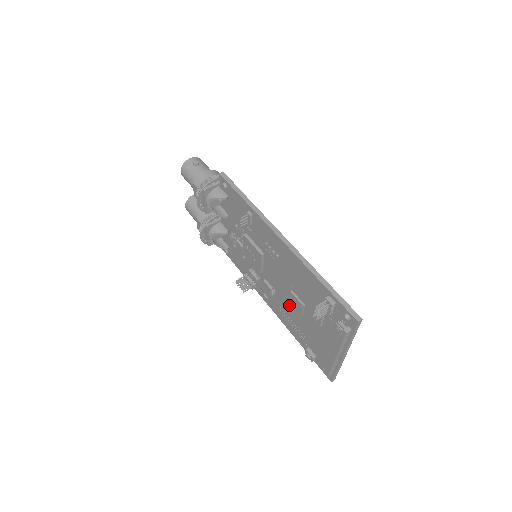
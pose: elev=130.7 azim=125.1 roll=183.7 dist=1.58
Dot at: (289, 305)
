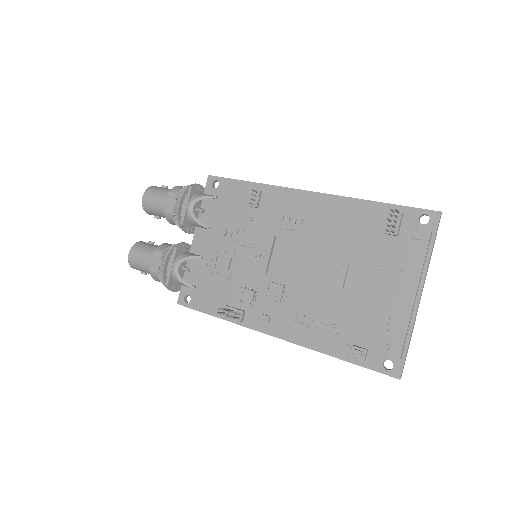
Dot at: (315, 292)
